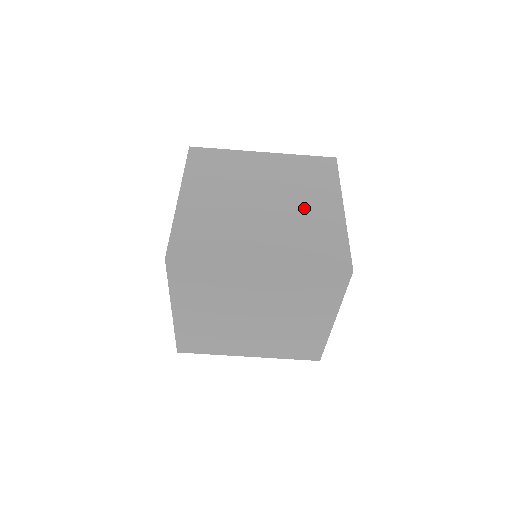
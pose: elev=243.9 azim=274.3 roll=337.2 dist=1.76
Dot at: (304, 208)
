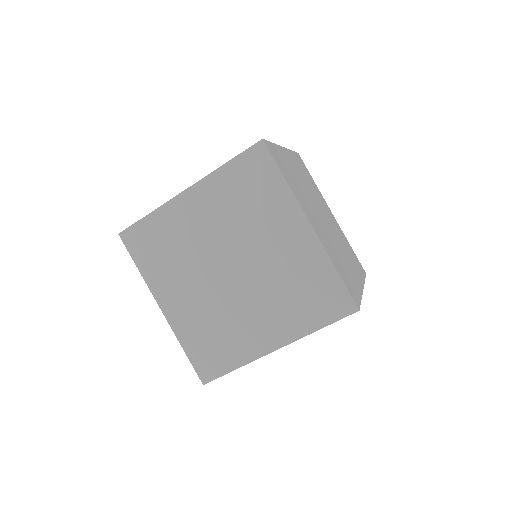
Dot at: occluded
